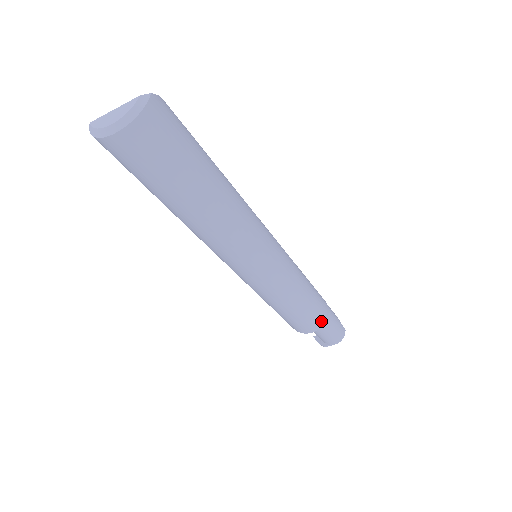
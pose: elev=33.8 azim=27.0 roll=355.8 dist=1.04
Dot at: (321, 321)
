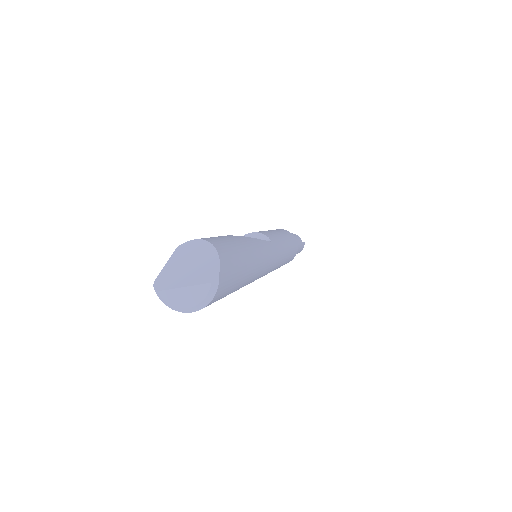
Dot at: (293, 258)
